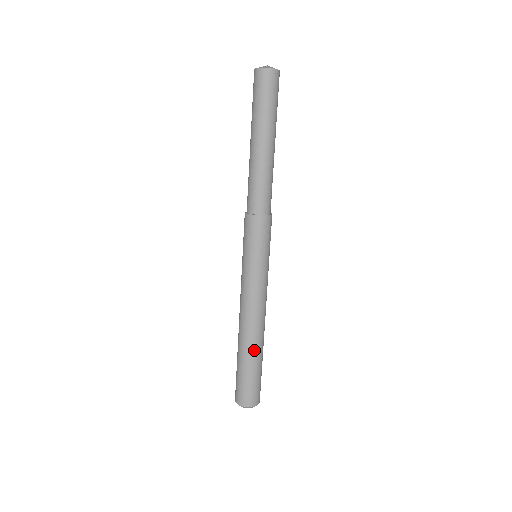
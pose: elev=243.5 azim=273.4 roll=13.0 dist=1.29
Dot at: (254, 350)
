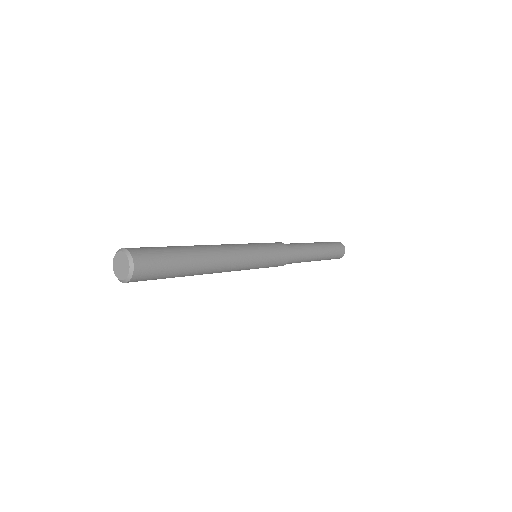
Dot at: (197, 255)
